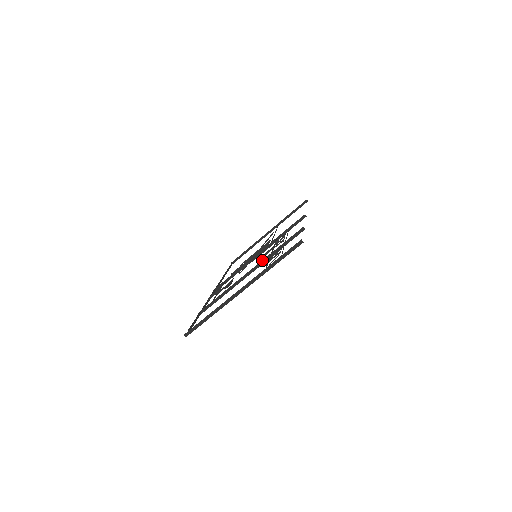
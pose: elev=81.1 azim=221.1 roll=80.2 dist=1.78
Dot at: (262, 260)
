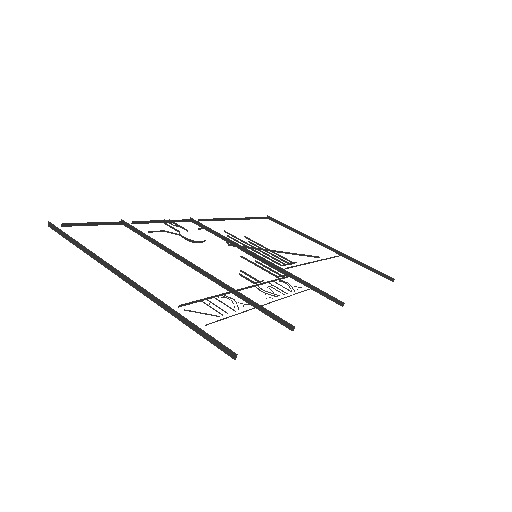
Dot at: occluded
